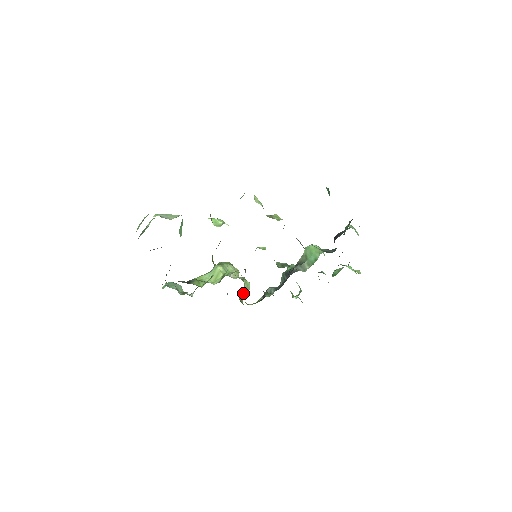
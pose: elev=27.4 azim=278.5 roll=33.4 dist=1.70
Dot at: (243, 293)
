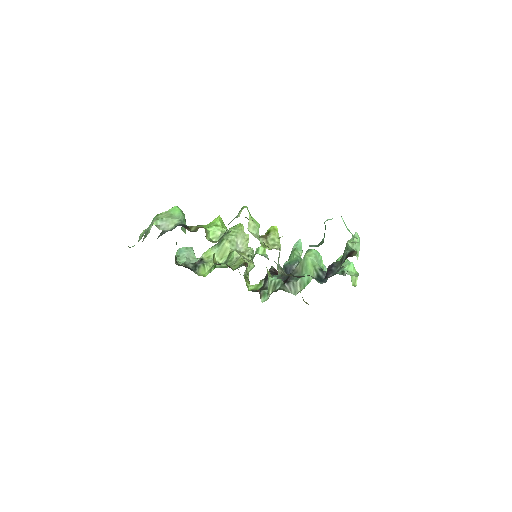
Dot at: occluded
